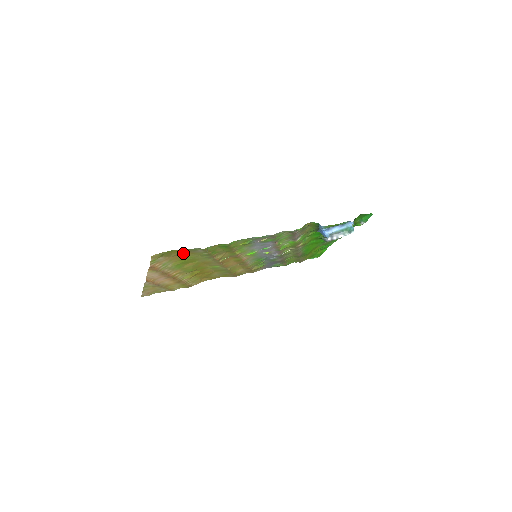
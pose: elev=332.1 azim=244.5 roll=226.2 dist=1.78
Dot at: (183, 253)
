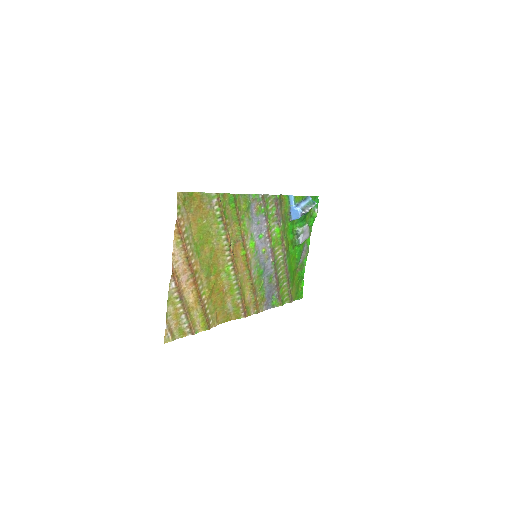
Dot at: (200, 211)
